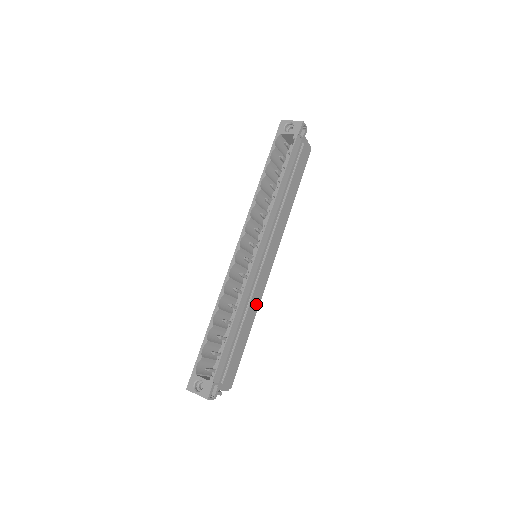
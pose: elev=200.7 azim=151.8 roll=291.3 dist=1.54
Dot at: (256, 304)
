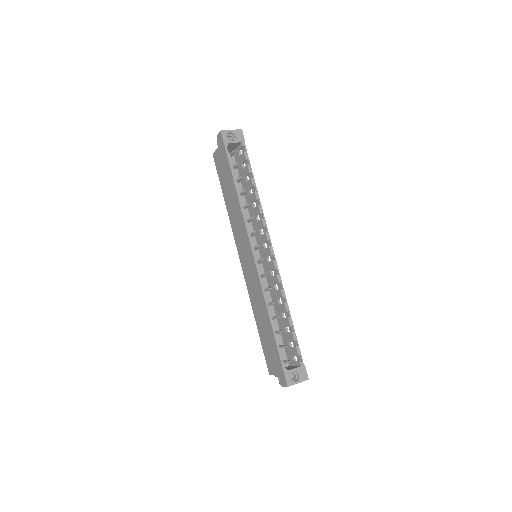
Dot at: (270, 295)
